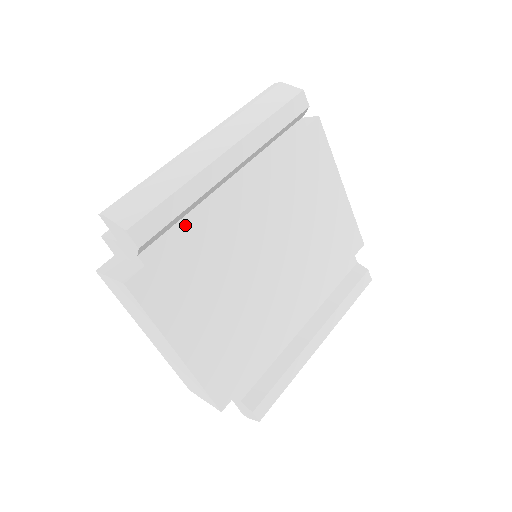
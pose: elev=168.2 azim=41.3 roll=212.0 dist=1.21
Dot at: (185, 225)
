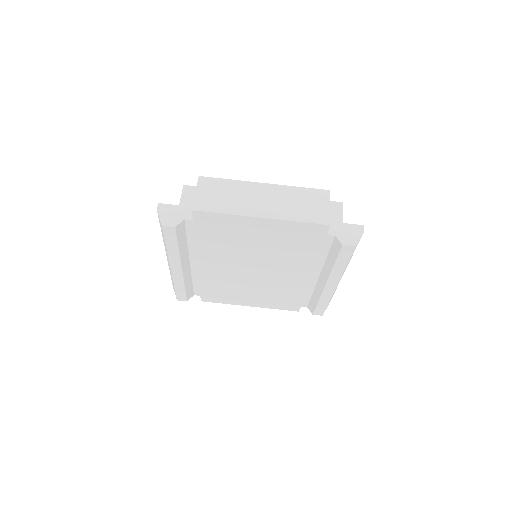
Dot at: (196, 282)
